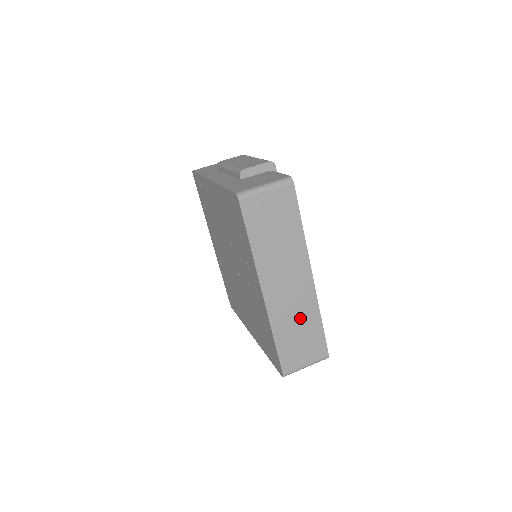
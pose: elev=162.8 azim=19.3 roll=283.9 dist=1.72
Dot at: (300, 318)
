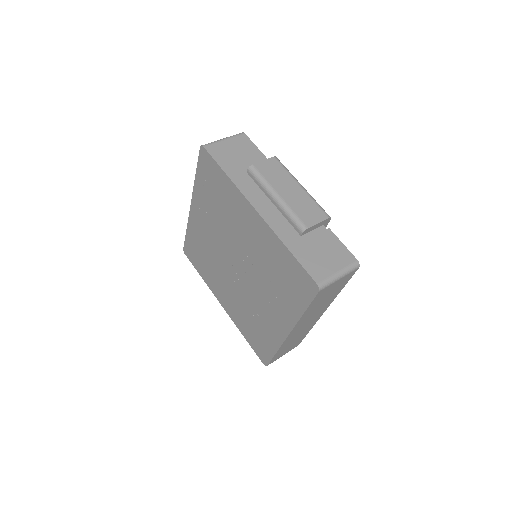
Dot at: (299, 336)
